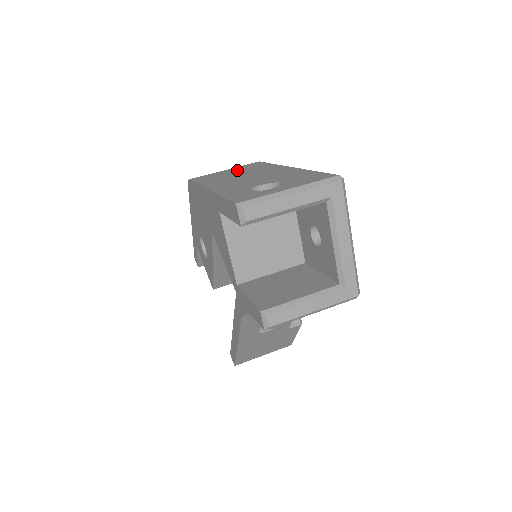
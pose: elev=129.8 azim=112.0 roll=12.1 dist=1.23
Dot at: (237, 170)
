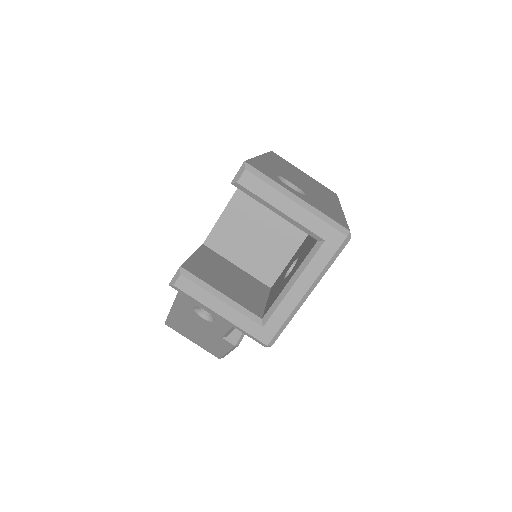
Dot at: (310, 178)
